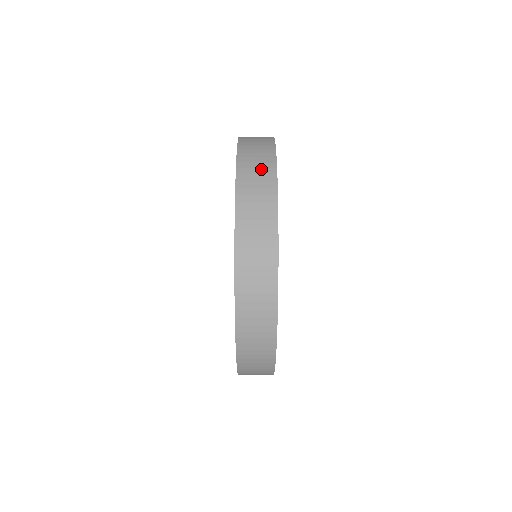
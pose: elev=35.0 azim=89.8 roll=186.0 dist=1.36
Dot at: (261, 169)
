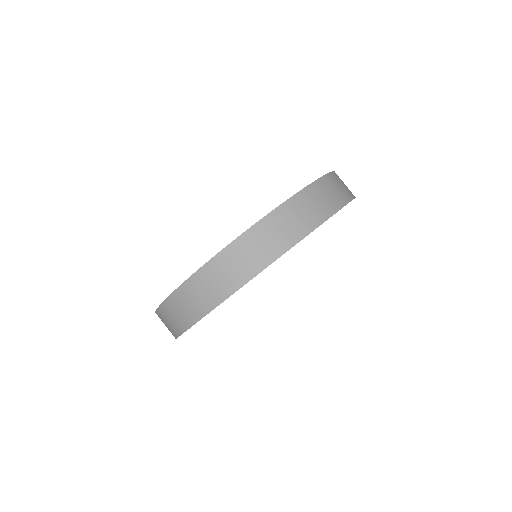
Dot at: (344, 189)
